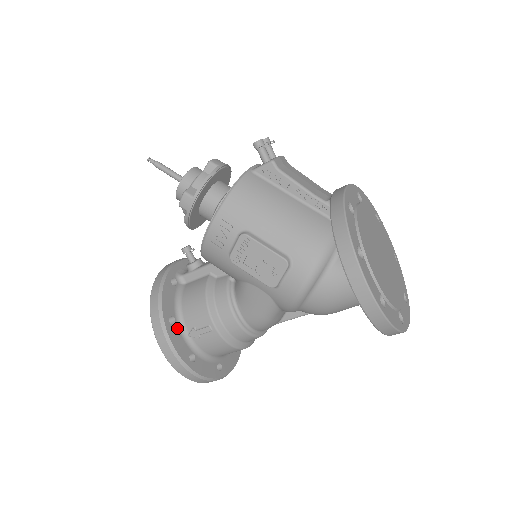
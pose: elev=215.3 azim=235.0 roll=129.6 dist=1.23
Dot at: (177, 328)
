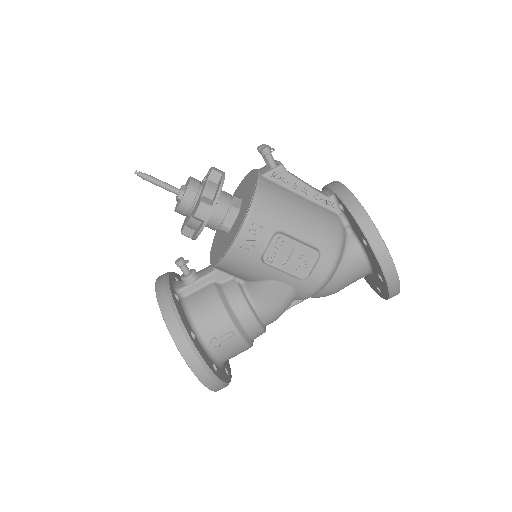
Dot at: (198, 342)
